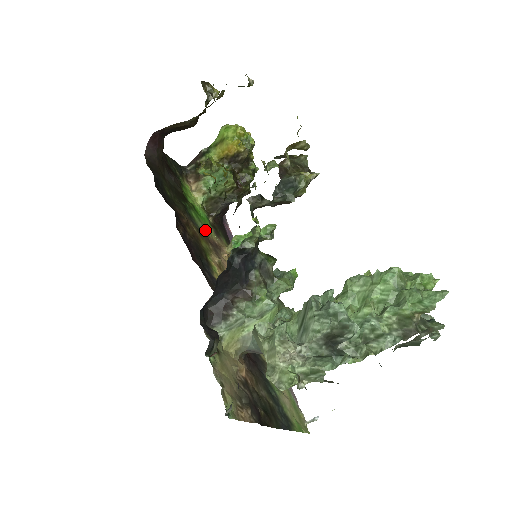
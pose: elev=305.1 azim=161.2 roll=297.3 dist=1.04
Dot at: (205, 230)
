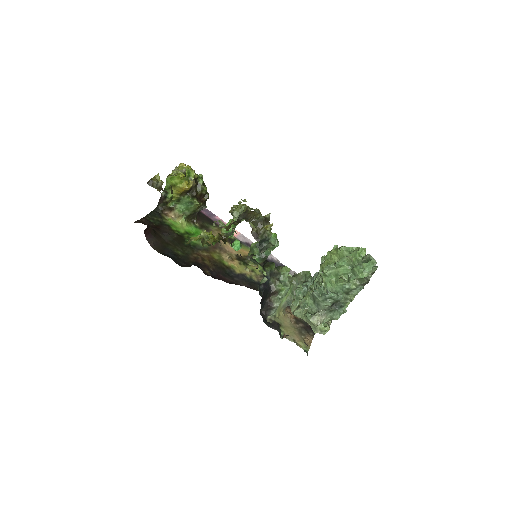
Dot at: occluded
